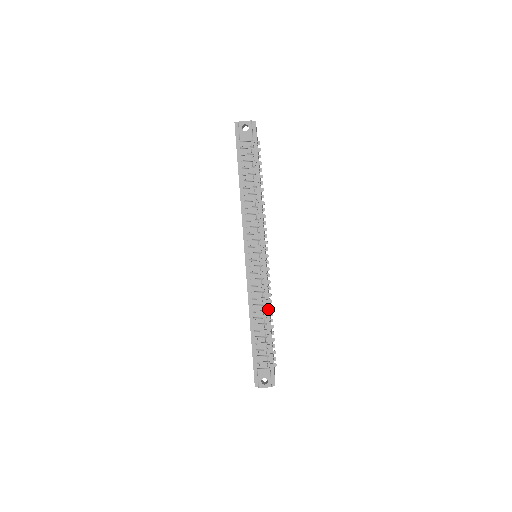
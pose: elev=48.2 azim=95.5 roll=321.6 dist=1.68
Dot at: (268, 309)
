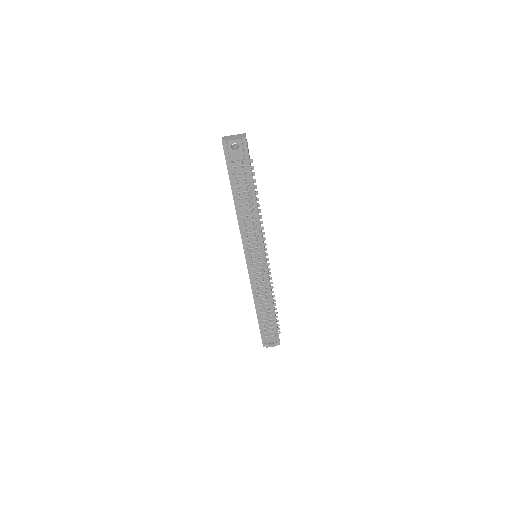
Dot at: (271, 298)
